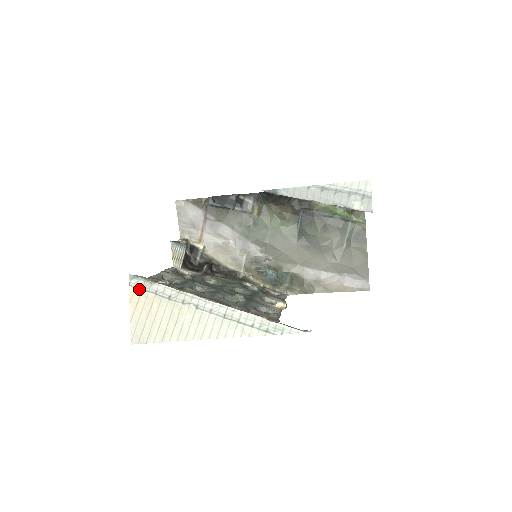
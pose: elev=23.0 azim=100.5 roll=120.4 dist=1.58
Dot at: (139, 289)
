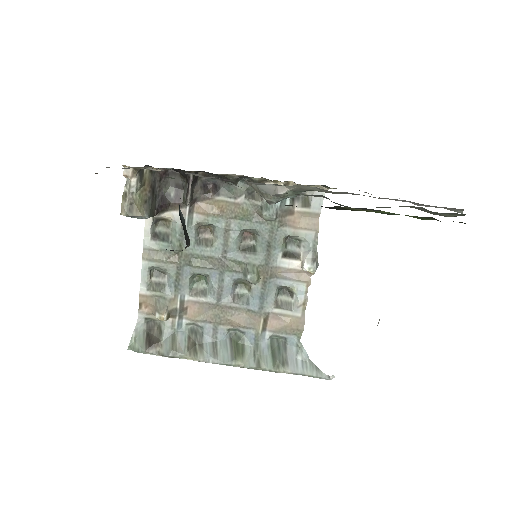
Dot at: occluded
